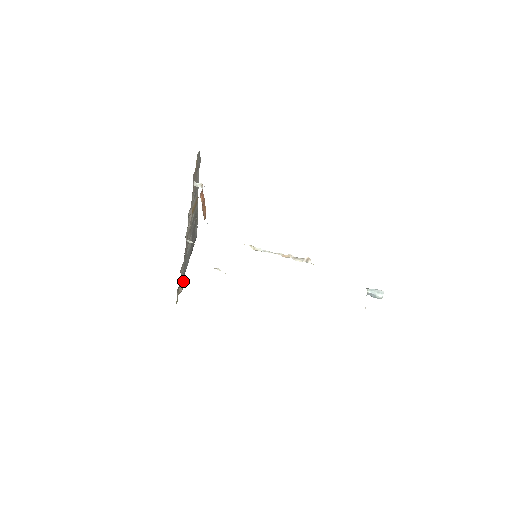
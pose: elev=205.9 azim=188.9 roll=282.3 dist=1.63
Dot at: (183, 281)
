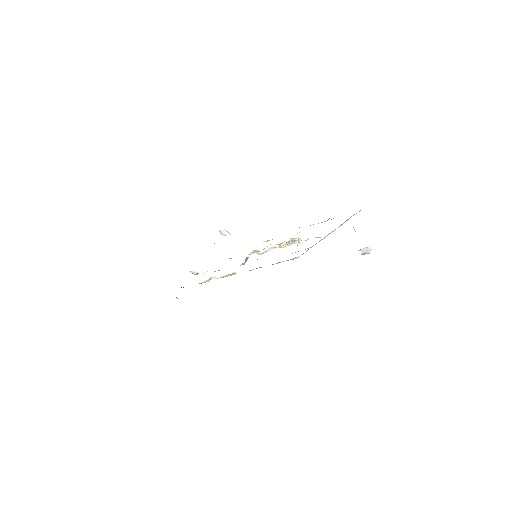
Dot at: occluded
